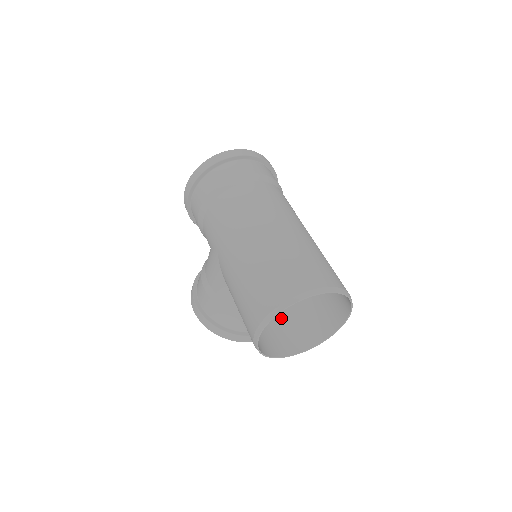
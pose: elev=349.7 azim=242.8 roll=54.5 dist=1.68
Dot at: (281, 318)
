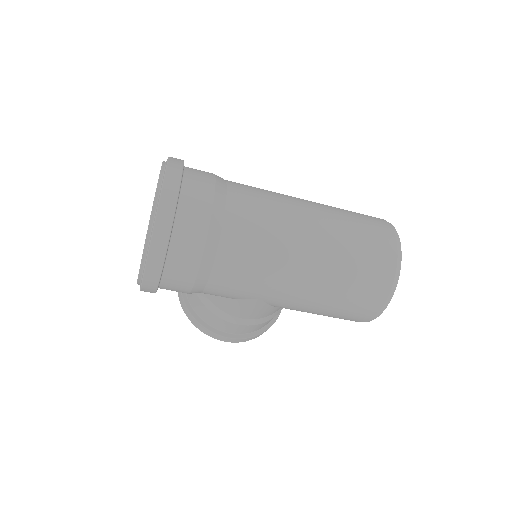
Dot at: occluded
